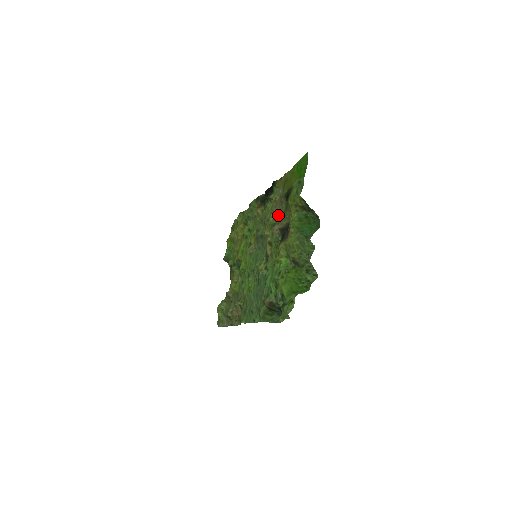
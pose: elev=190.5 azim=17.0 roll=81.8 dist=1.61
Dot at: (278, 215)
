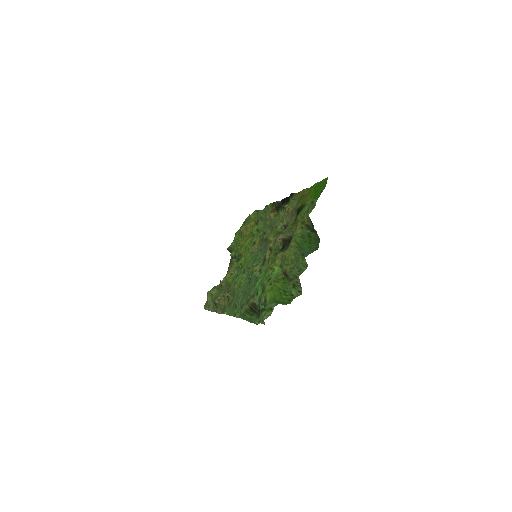
Dot at: (286, 225)
